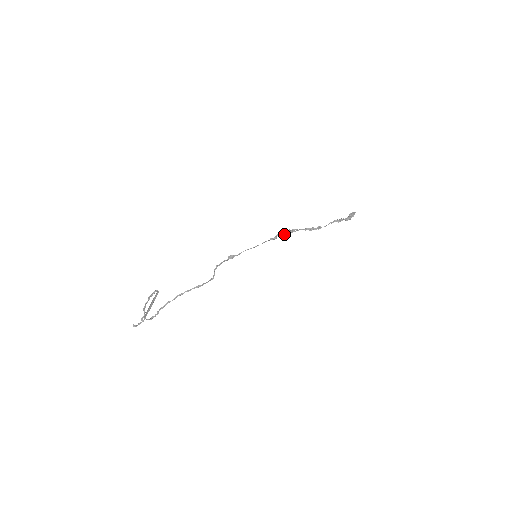
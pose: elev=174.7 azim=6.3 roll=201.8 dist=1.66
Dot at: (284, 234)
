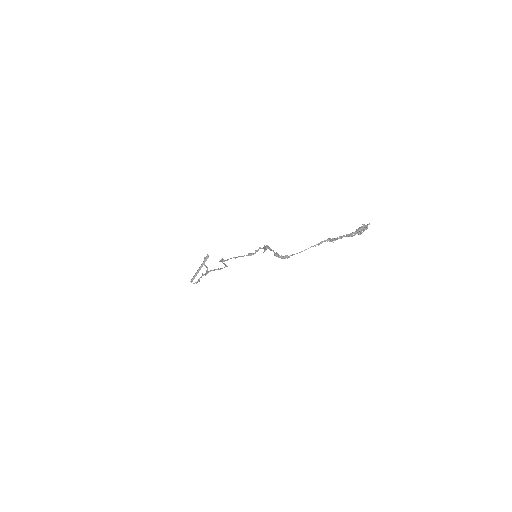
Dot at: (264, 249)
